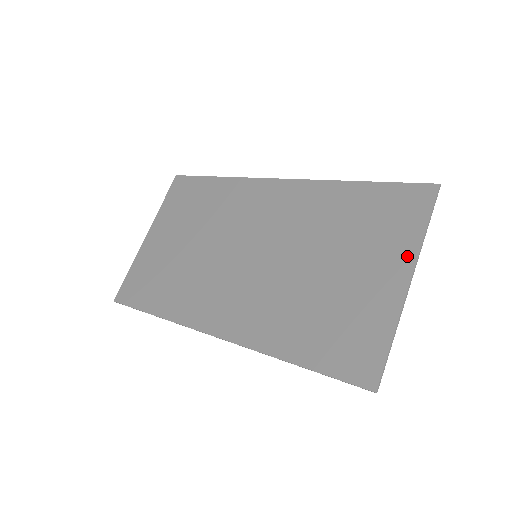
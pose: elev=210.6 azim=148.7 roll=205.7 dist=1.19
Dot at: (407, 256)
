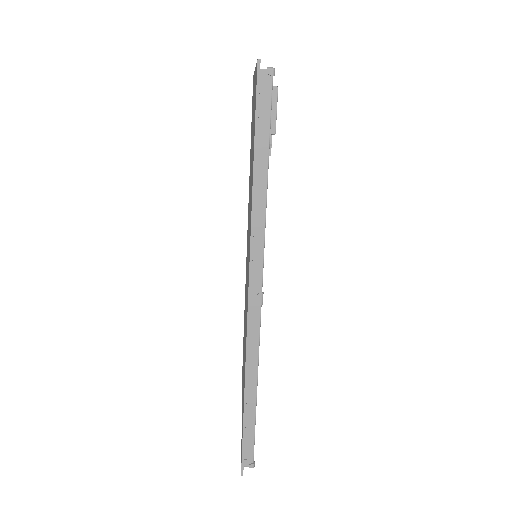
Dot at: occluded
